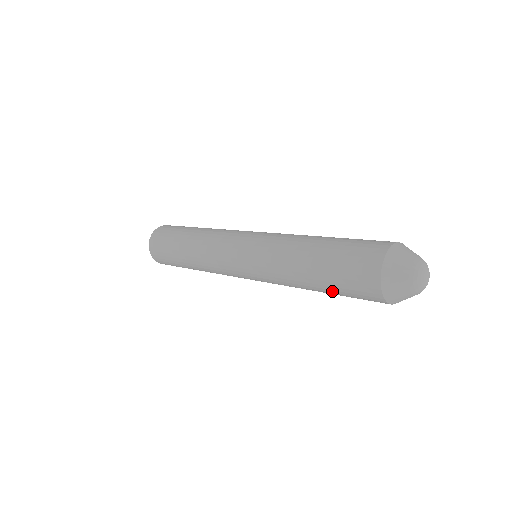
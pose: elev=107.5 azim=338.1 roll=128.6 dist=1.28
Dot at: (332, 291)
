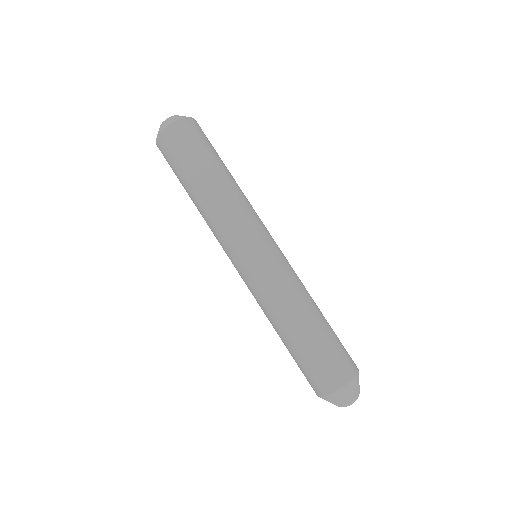
Dot at: occluded
